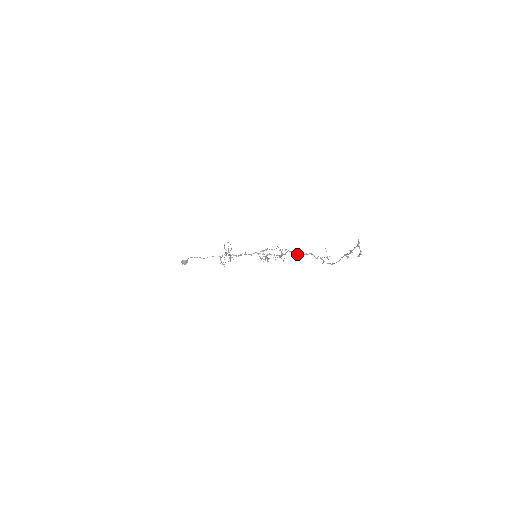
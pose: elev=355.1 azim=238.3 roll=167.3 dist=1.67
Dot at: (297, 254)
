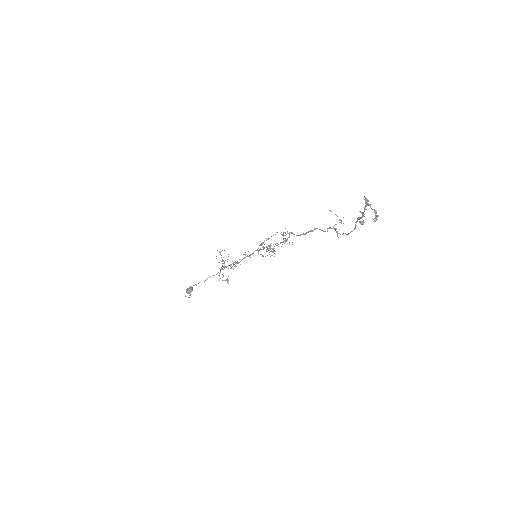
Dot at: occluded
